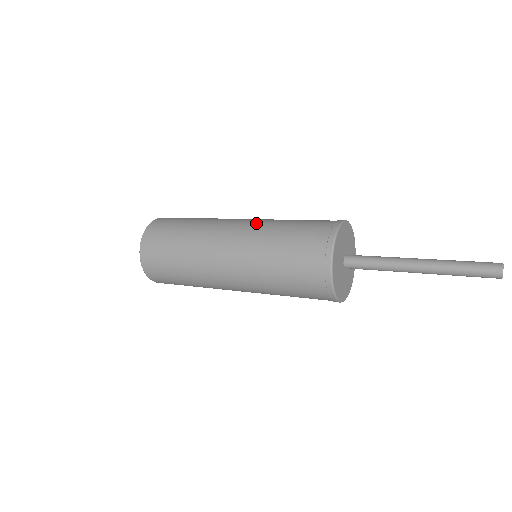
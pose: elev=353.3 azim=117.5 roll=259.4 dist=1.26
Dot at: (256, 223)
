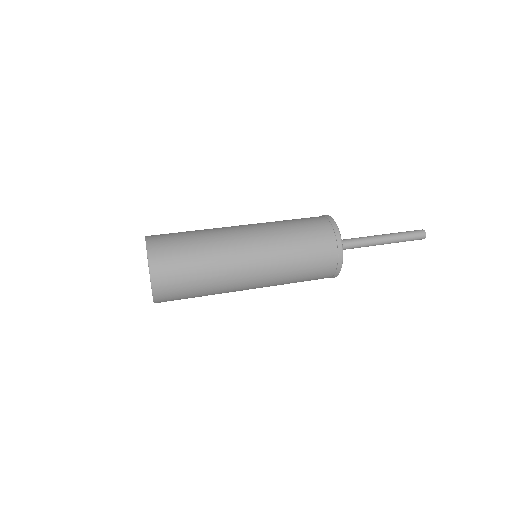
Dot at: (269, 242)
